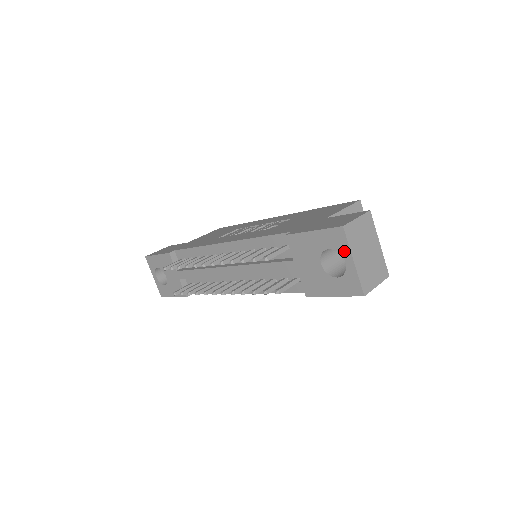
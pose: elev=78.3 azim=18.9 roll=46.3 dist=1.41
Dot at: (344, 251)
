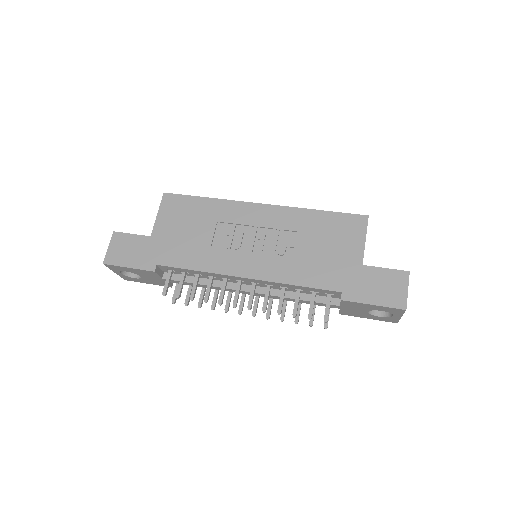
Dot at: (397, 314)
